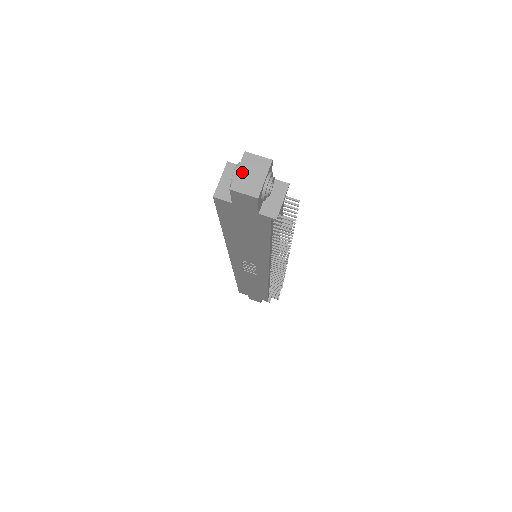
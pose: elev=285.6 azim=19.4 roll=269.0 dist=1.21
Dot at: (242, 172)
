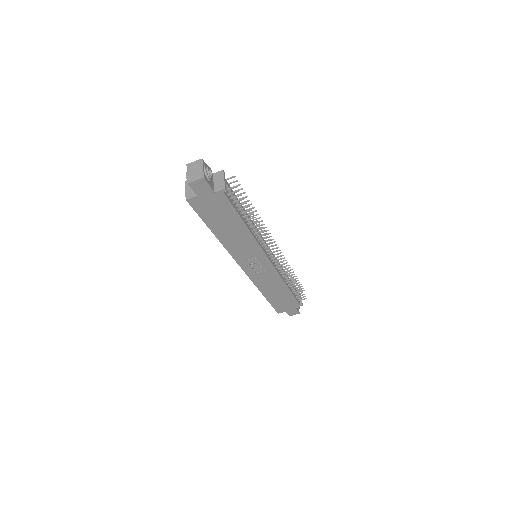
Dot at: (190, 173)
